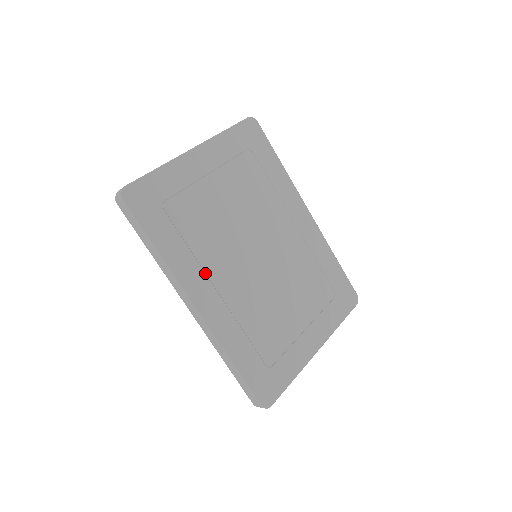
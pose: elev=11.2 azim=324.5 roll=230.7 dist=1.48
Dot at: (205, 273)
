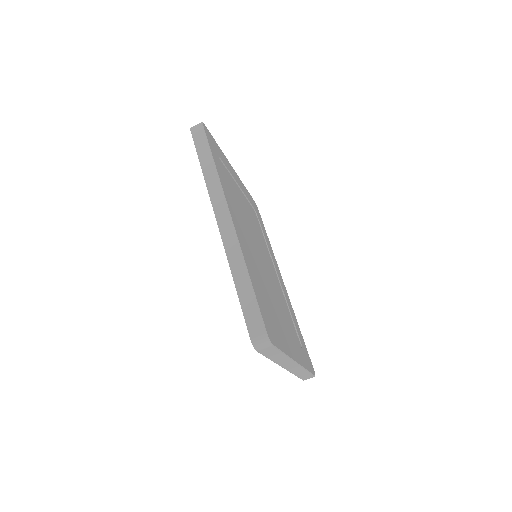
Dot at: (235, 210)
